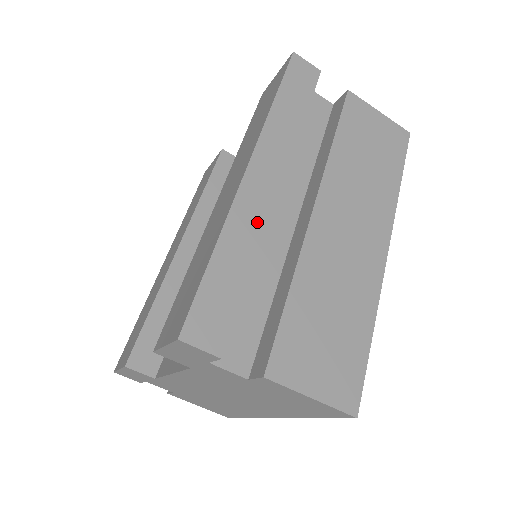
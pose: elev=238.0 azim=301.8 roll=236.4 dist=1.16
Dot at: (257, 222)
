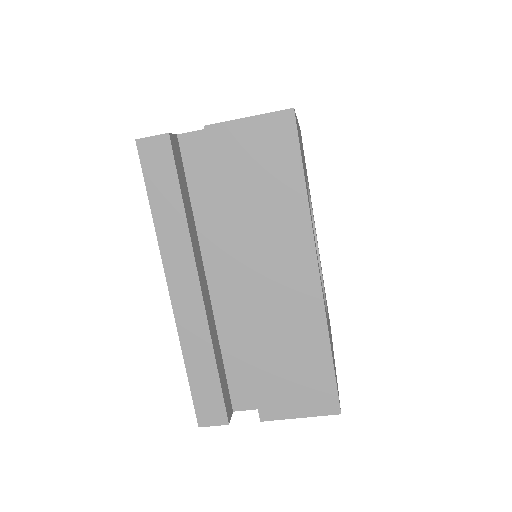
Dot at: (200, 327)
